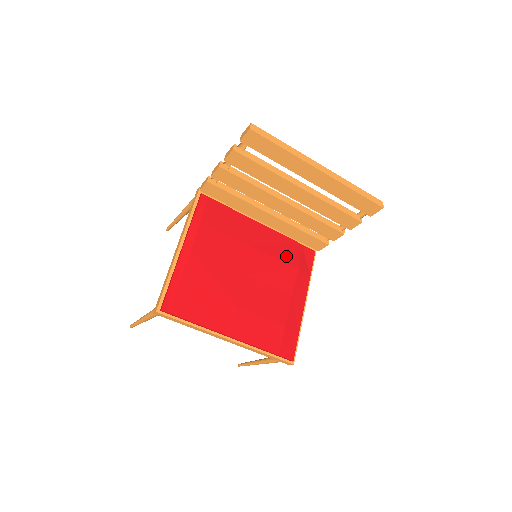
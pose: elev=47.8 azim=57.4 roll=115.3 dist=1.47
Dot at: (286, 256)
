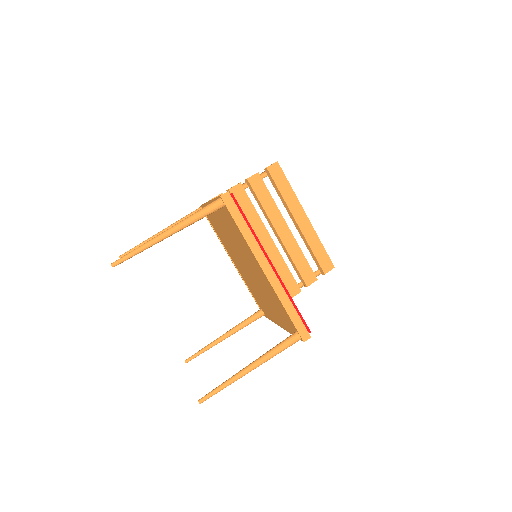
Dot at: occluded
